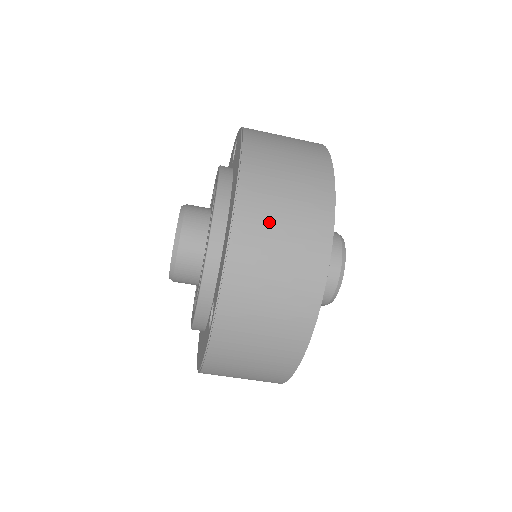
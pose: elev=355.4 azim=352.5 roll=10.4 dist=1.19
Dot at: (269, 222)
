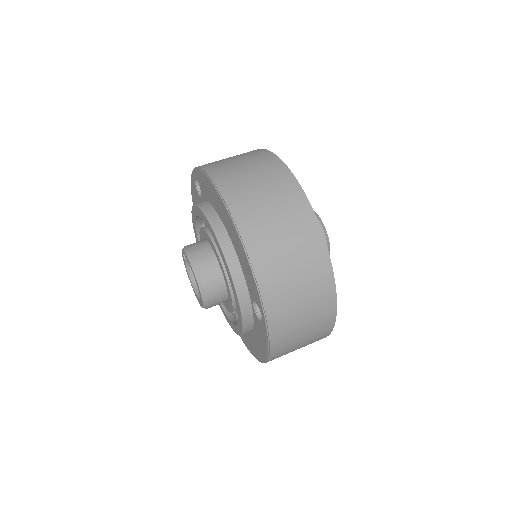
Dot at: (264, 221)
